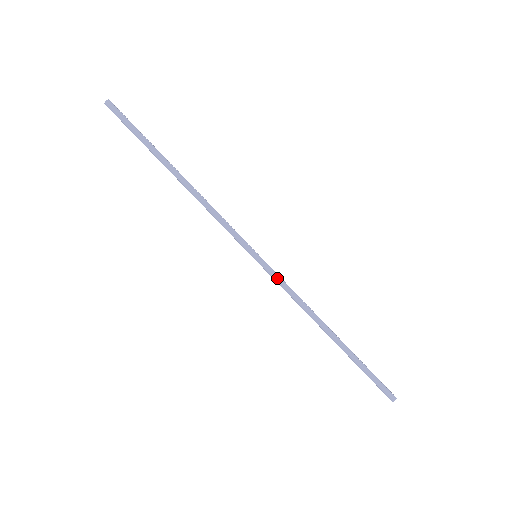
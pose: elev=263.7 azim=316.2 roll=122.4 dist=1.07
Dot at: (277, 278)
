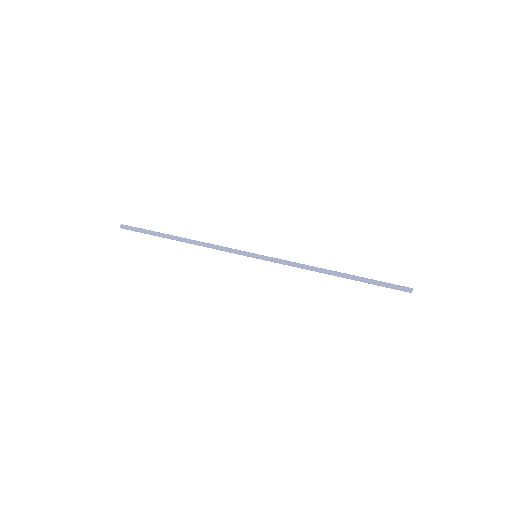
Dot at: (277, 259)
